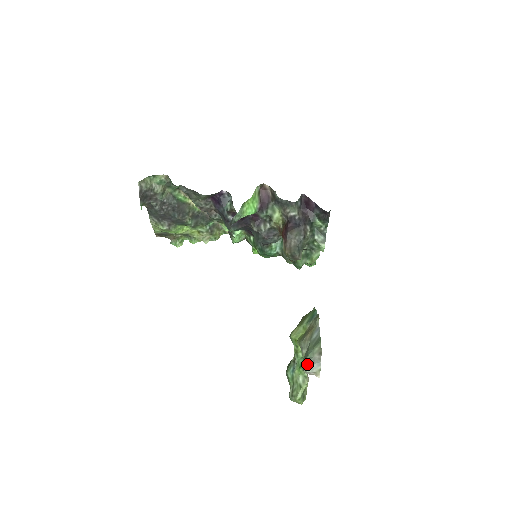
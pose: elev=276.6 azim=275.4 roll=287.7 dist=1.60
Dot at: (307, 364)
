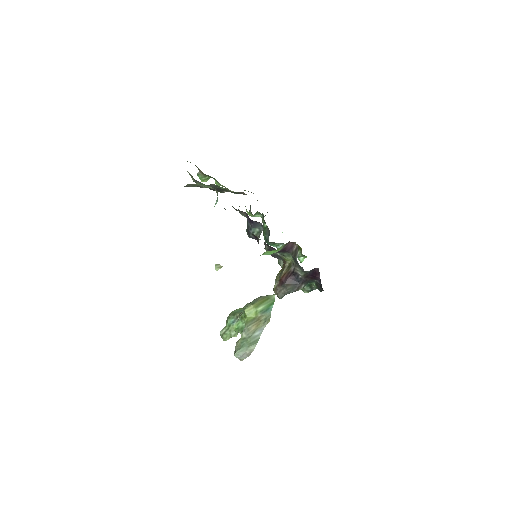
Dot at: (238, 354)
